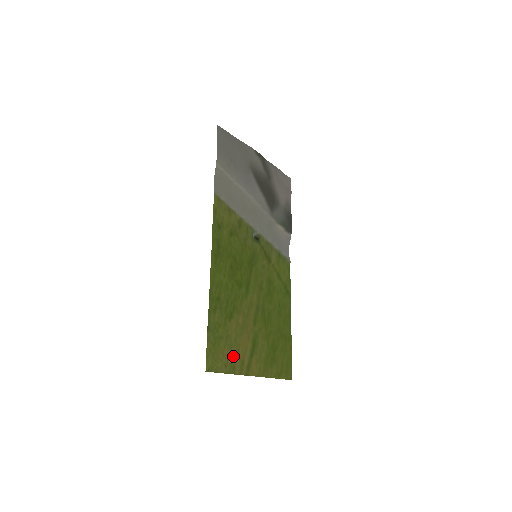
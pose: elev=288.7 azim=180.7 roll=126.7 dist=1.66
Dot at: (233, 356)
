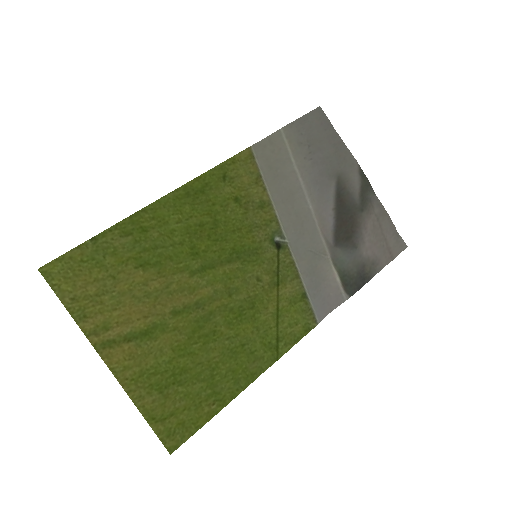
Dot at: (99, 305)
